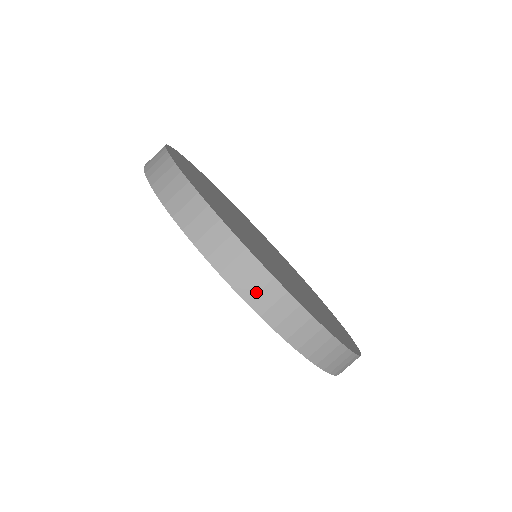
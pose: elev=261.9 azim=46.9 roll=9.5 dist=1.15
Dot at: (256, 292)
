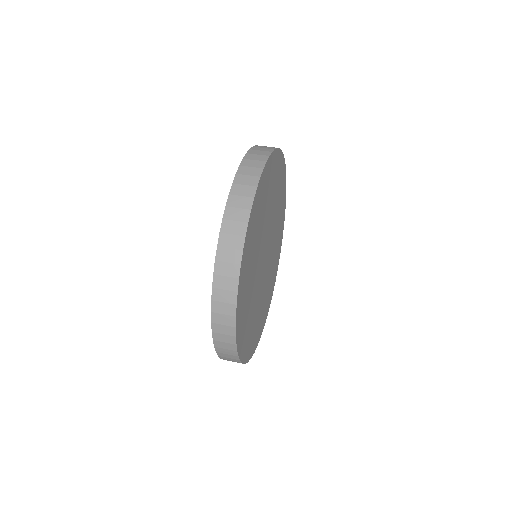
Dot at: (249, 166)
